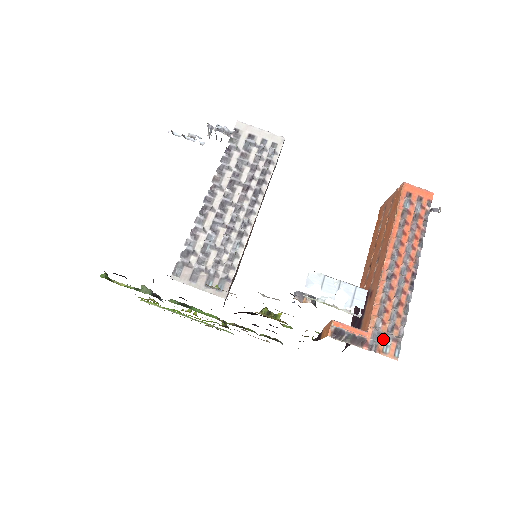
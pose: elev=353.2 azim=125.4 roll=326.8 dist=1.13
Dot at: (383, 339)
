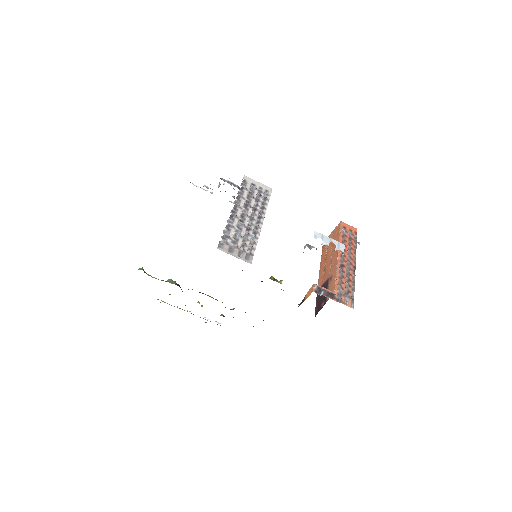
Dot at: (344, 297)
